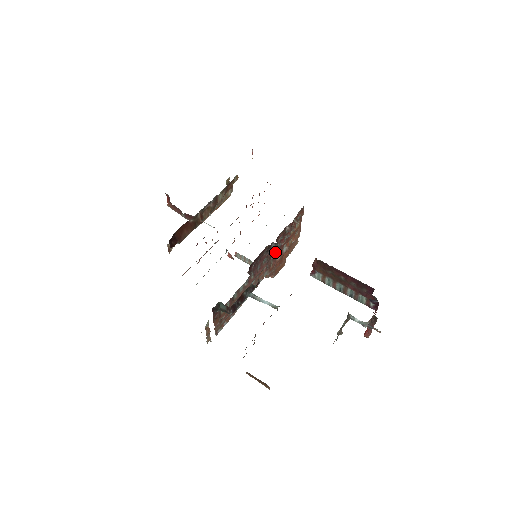
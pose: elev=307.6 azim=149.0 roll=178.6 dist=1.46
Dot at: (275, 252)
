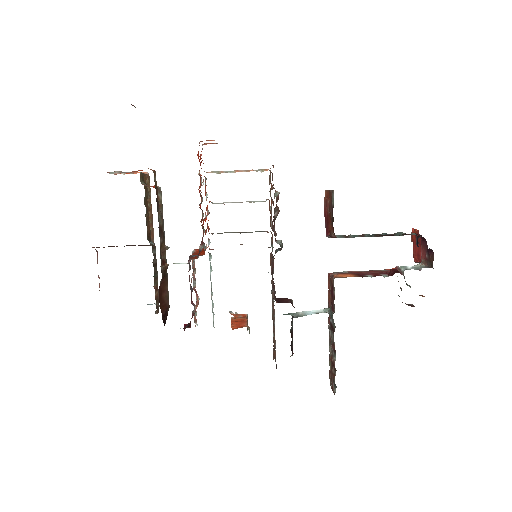
Dot at: occluded
